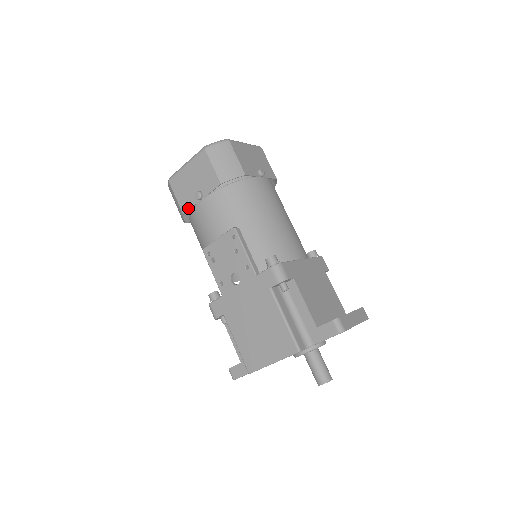
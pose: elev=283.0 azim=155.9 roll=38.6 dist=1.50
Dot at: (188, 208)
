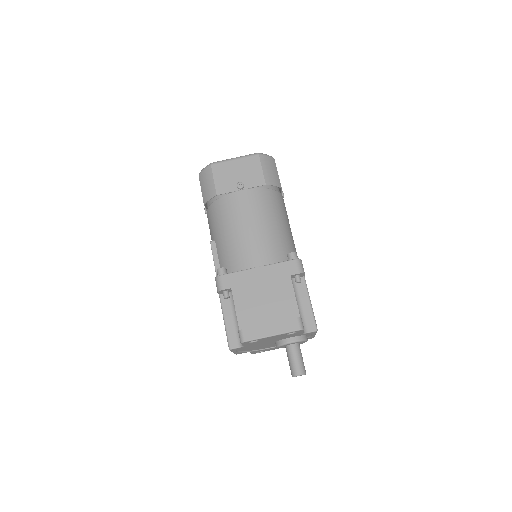
Dot at: occluded
